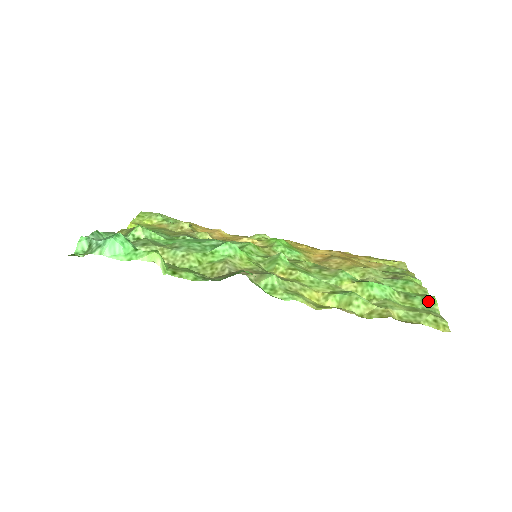
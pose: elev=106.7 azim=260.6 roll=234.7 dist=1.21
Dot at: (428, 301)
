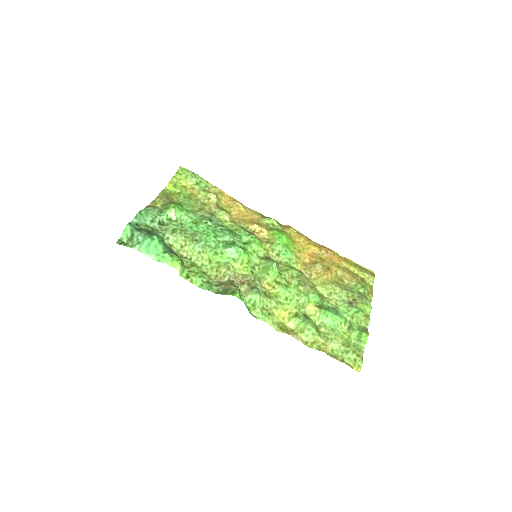
Dot at: (361, 338)
